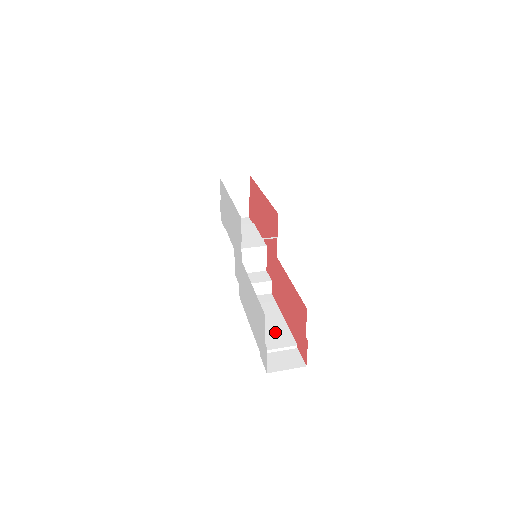
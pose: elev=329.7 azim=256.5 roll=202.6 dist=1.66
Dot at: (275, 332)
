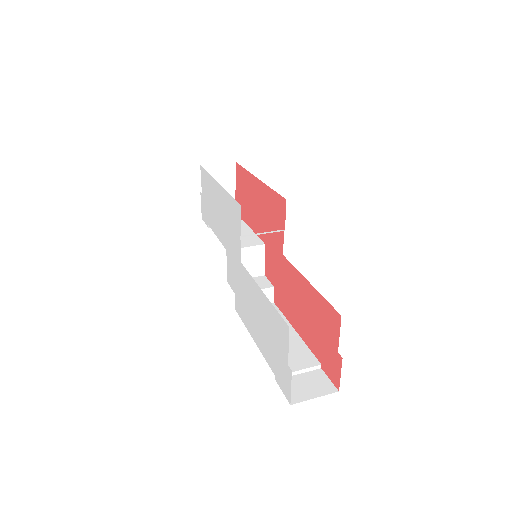
Dot at: (289, 350)
